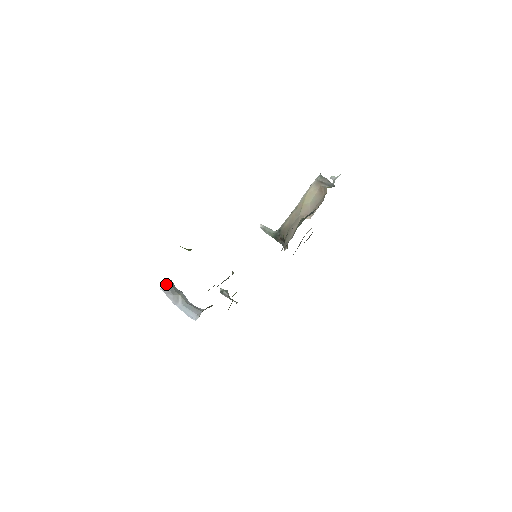
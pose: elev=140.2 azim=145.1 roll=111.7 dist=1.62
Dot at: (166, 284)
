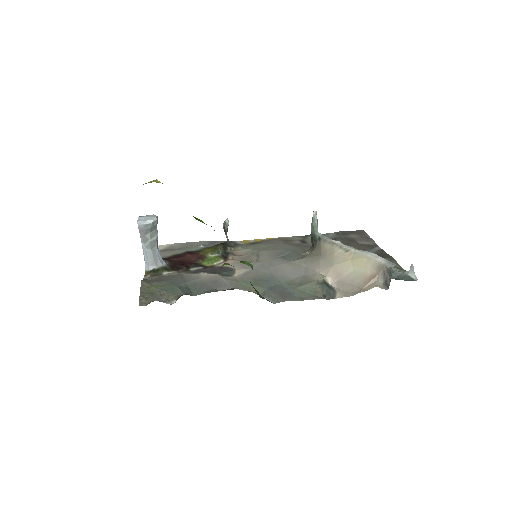
Dot at: (145, 224)
